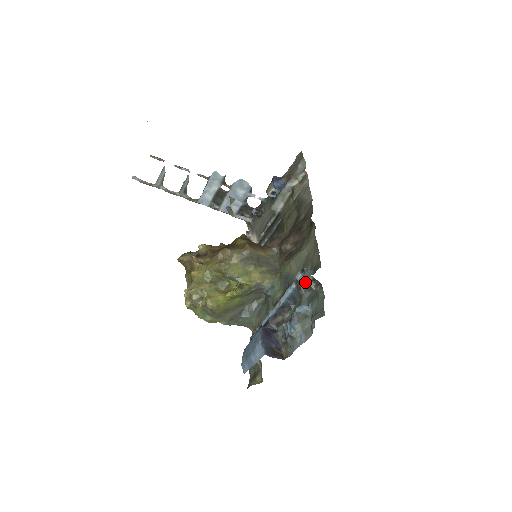
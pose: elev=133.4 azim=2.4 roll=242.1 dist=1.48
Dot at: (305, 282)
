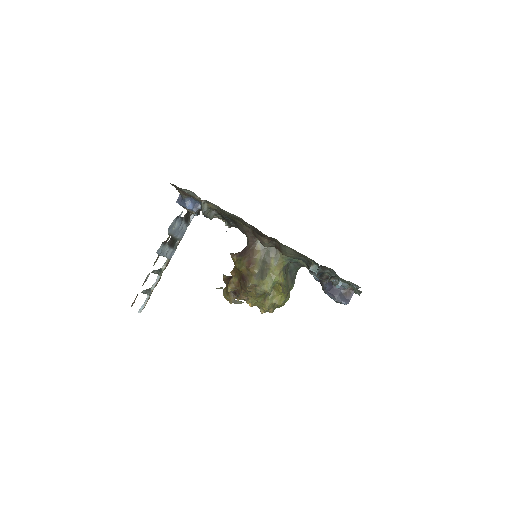
Dot at: (319, 271)
